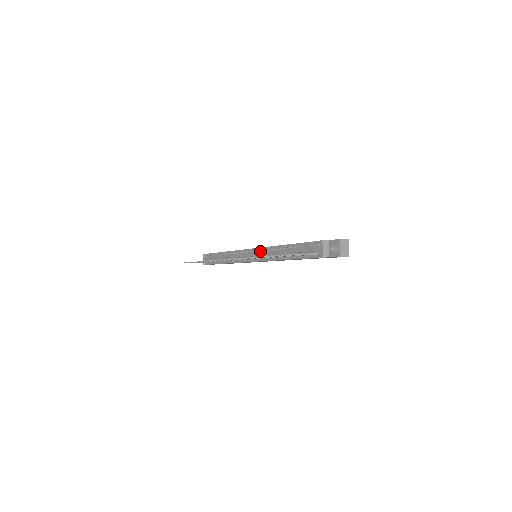
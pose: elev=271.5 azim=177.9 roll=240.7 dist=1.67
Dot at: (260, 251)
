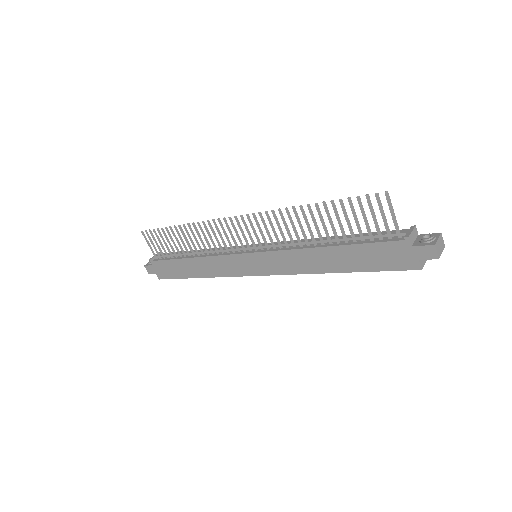
Dot at: (277, 243)
